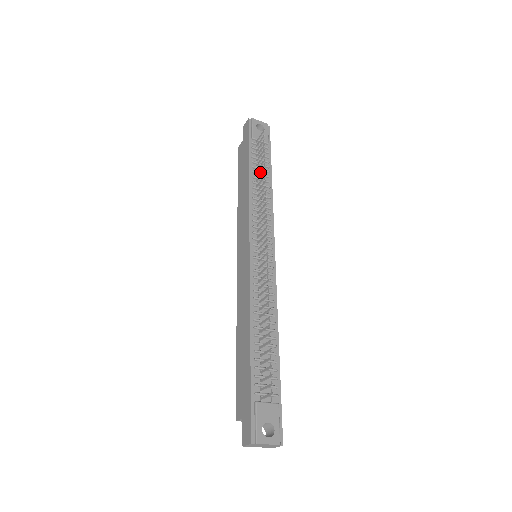
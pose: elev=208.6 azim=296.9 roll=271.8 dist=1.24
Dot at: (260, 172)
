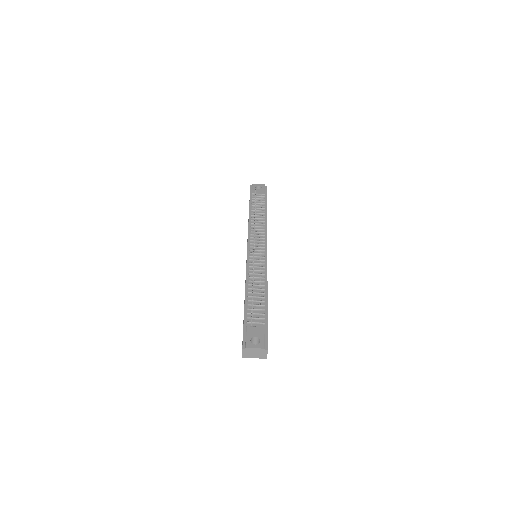
Dot at: occluded
